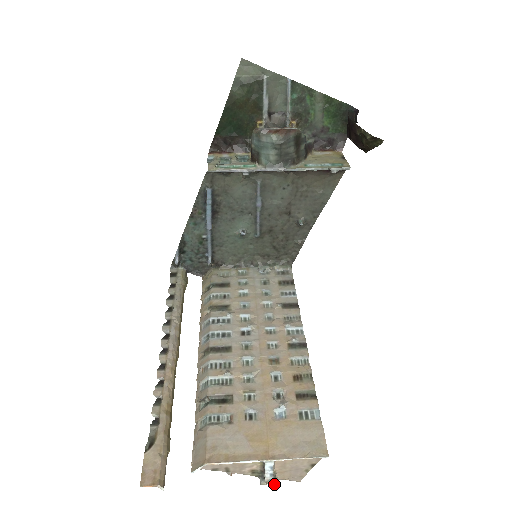
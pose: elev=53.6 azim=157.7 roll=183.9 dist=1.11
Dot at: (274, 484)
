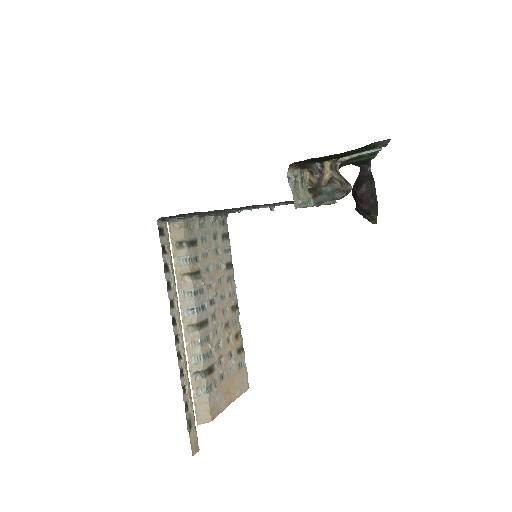
Dot at: occluded
